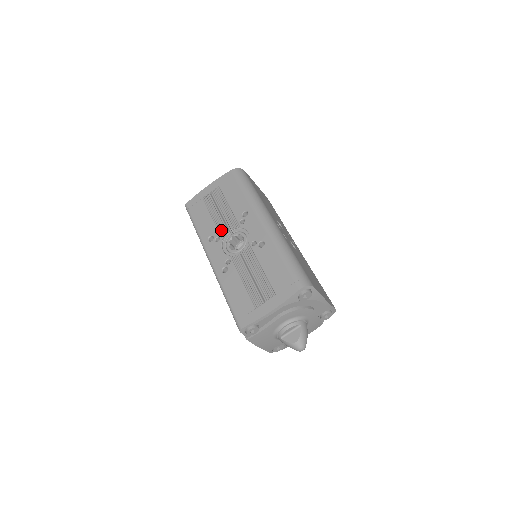
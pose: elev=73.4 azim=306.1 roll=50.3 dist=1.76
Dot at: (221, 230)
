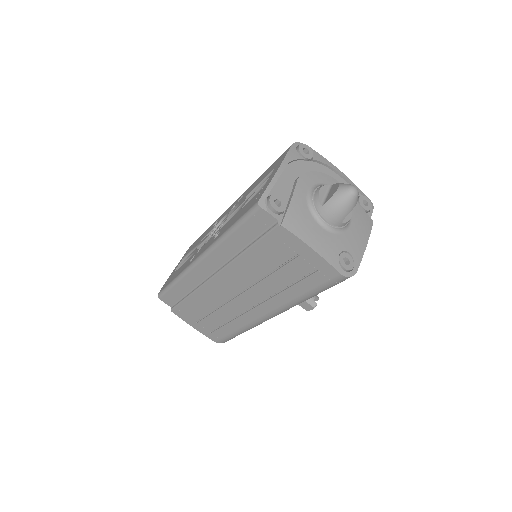
Dot at: (199, 248)
